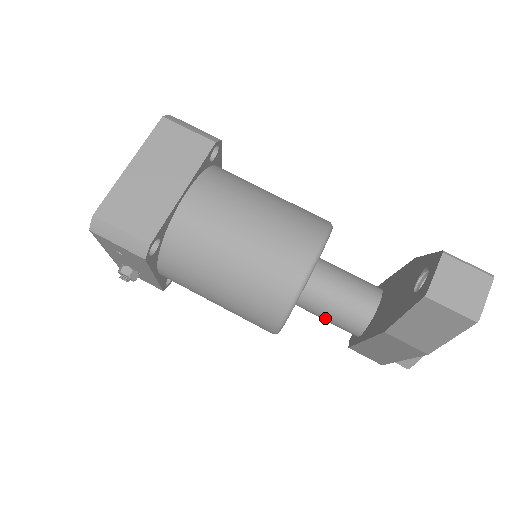
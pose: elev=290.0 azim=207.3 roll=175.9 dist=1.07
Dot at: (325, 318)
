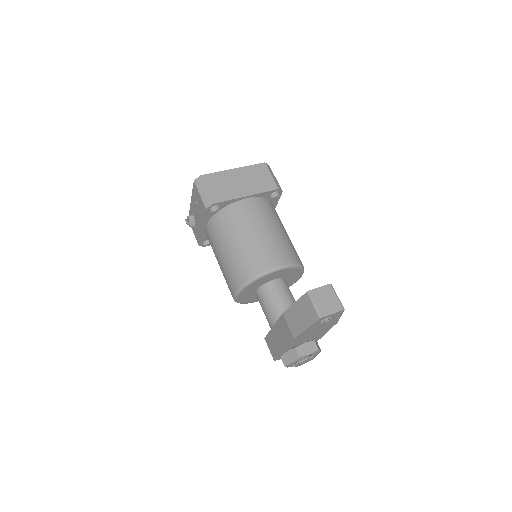
Dot at: (264, 309)
